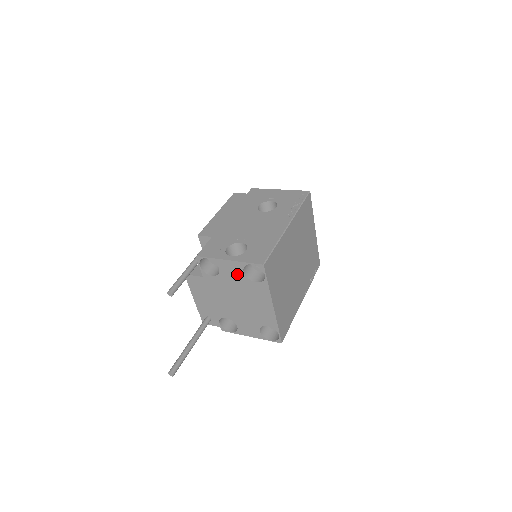
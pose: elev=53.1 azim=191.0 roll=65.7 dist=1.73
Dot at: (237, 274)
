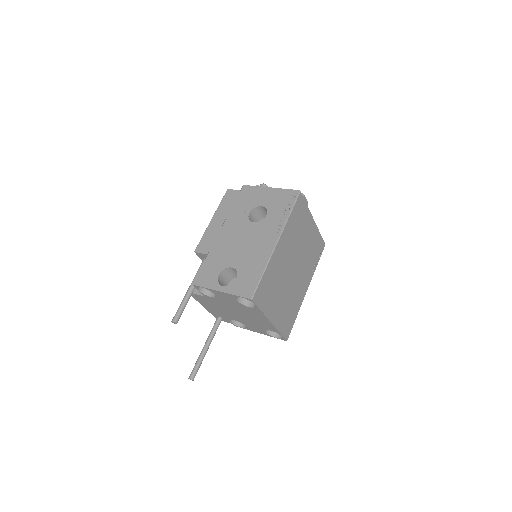
Dot at: (231, 300)
